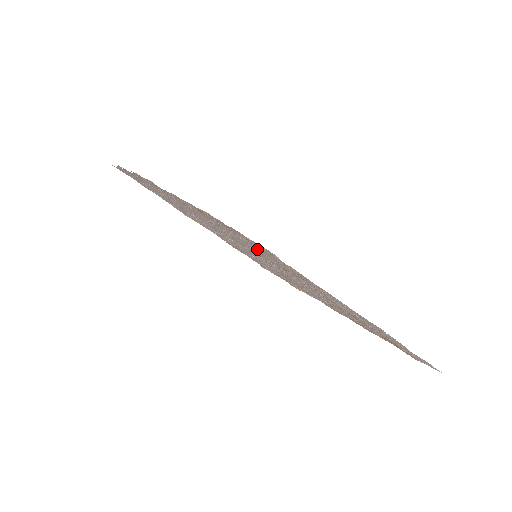
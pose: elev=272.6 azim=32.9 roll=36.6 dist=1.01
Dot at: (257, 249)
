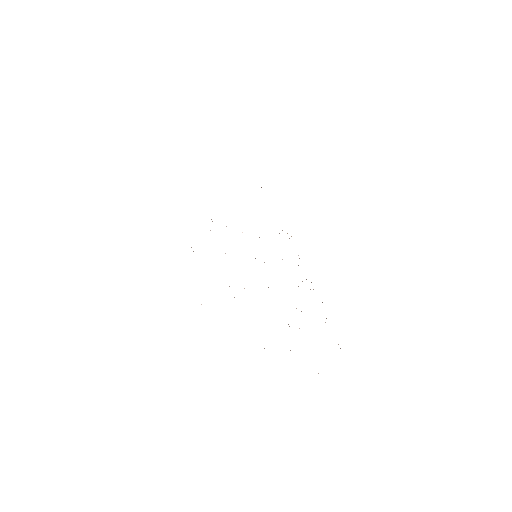
Dot at: occluded
